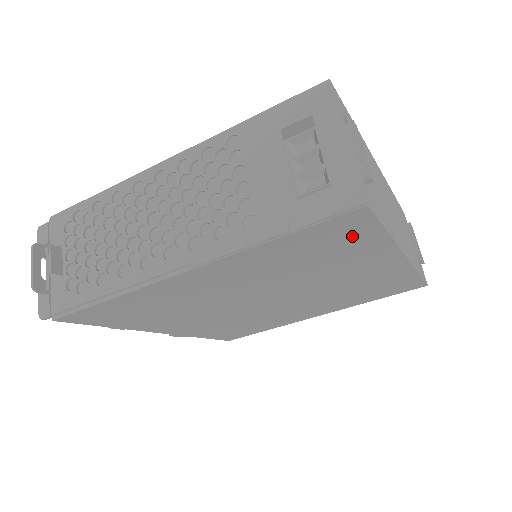
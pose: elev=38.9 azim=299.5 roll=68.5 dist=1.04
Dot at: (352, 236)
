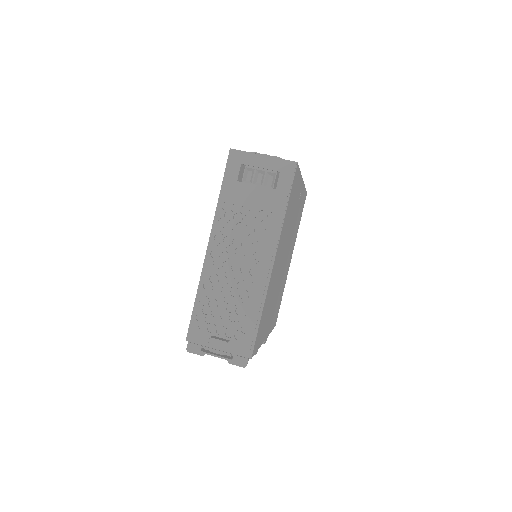
Dot at: (296, 184)
